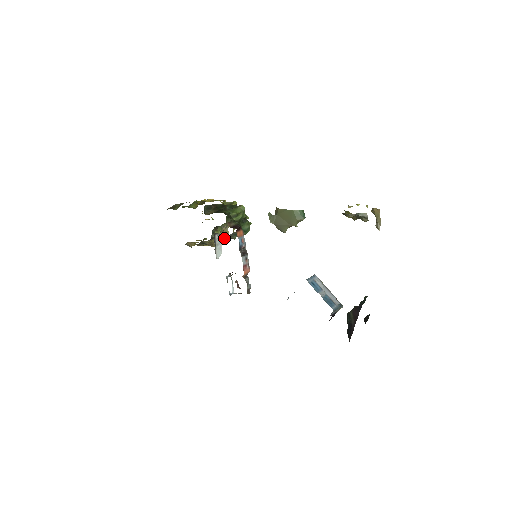
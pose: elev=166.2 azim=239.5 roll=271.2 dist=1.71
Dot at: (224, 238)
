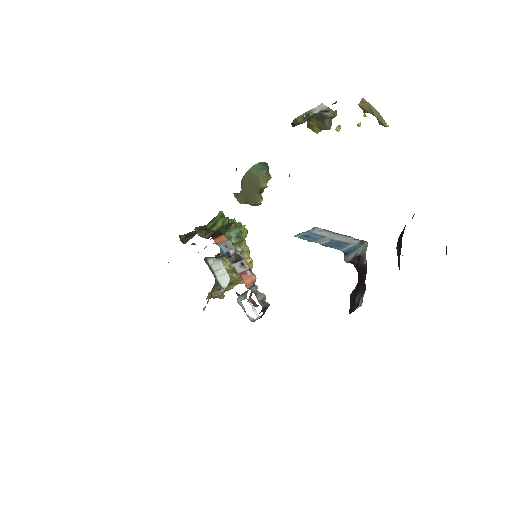
Dot at: occluded
